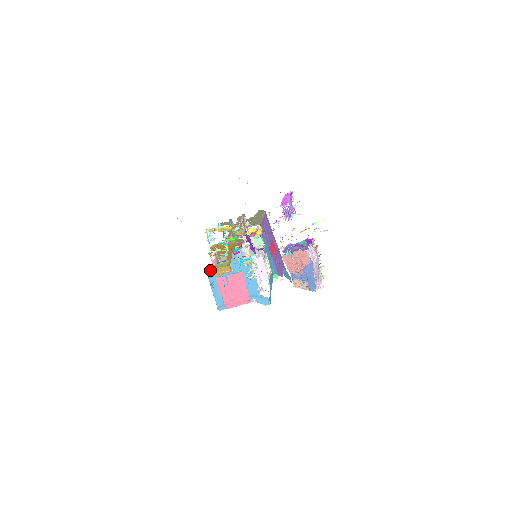
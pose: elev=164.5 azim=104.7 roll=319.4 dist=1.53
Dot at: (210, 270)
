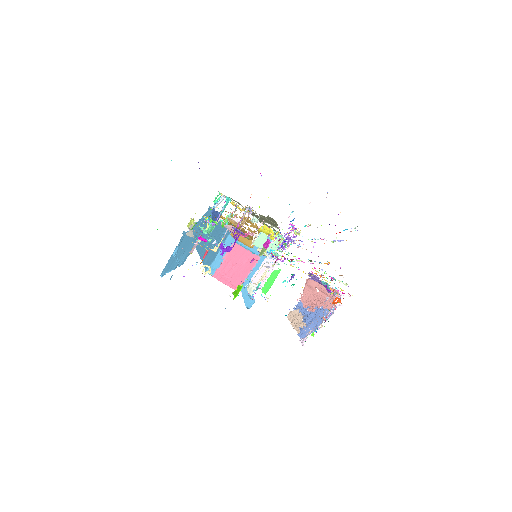
Dot at: occluded
